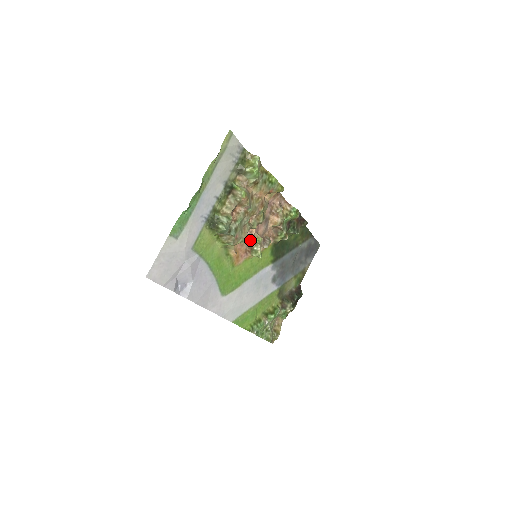
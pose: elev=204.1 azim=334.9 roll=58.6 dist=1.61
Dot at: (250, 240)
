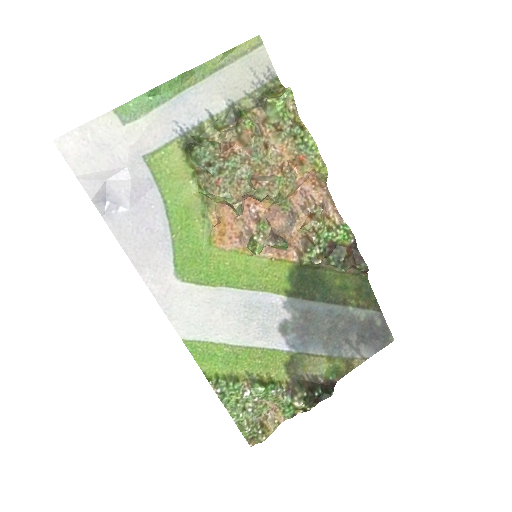
Dot at: (253, 223)
